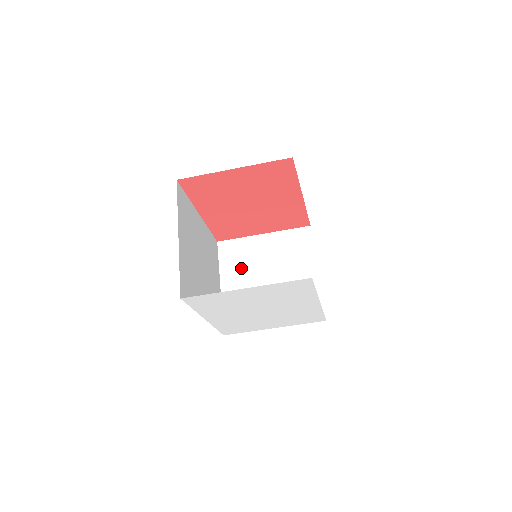
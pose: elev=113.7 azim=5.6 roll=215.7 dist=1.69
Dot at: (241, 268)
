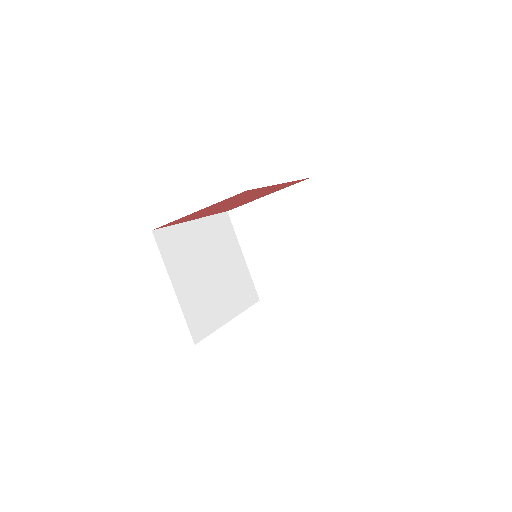
Dot at: (256, 235)
